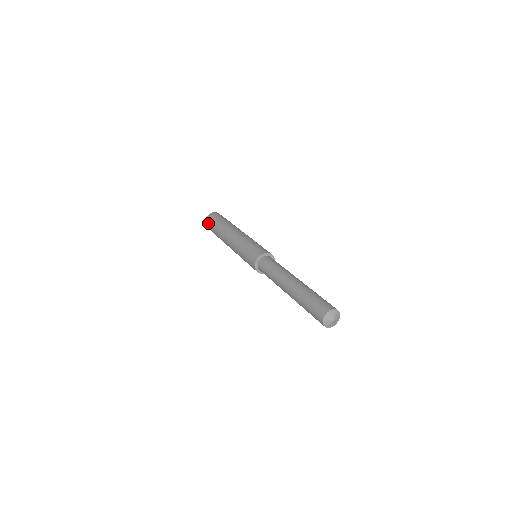
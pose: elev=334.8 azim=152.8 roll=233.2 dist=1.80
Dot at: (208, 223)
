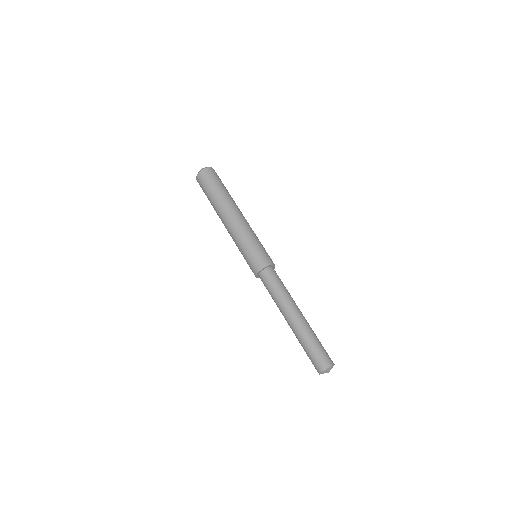
Dot at: (201, 181)
